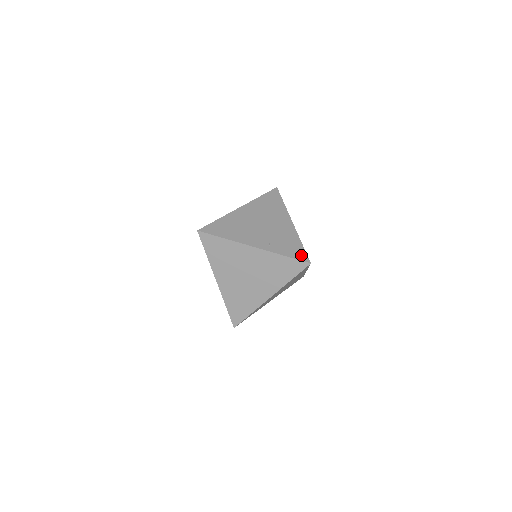
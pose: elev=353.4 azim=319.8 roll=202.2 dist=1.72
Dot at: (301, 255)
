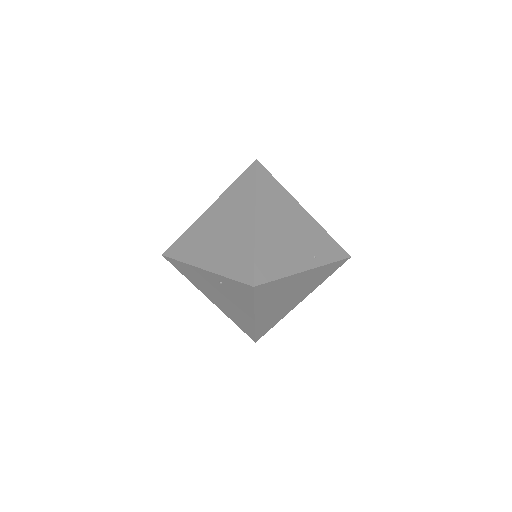
Dot at: (340, 252)
